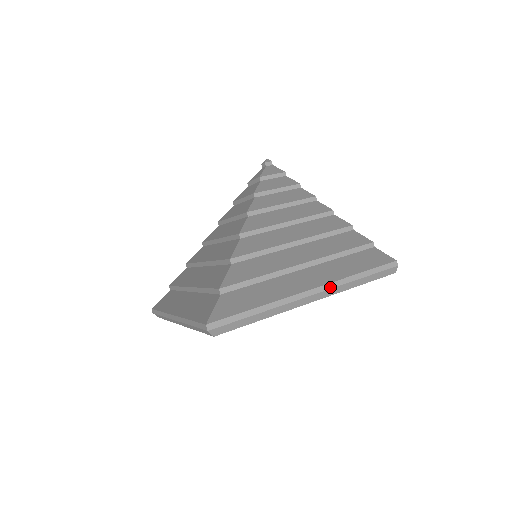
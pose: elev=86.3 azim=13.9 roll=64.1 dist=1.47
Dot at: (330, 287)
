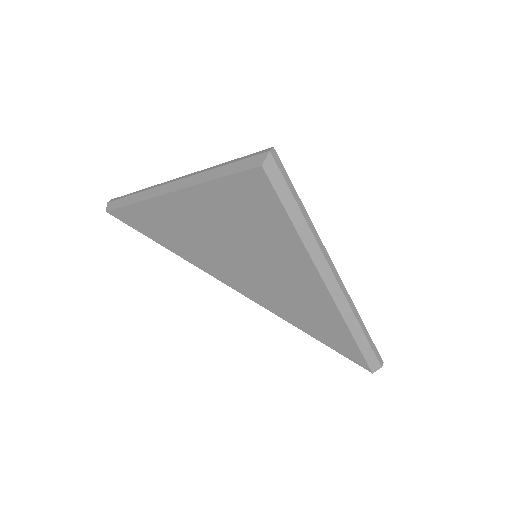
Dot at: (344, 291)
